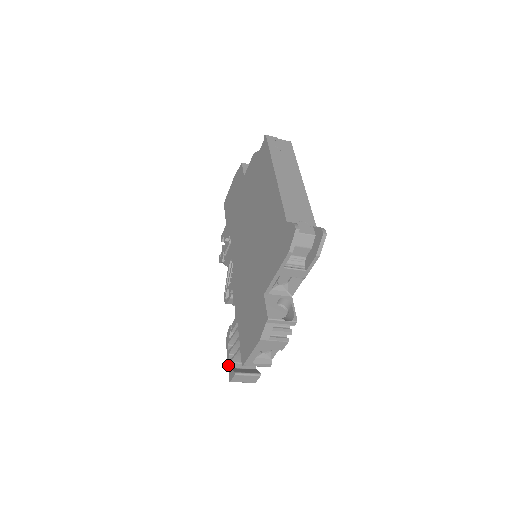
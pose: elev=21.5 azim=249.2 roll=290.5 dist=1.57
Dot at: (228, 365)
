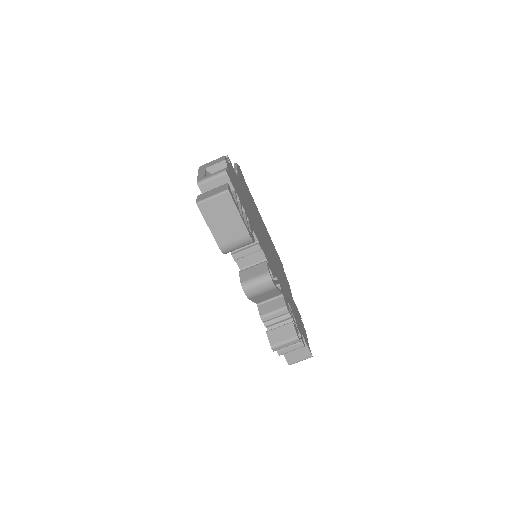
Dot at: (206, 223)
